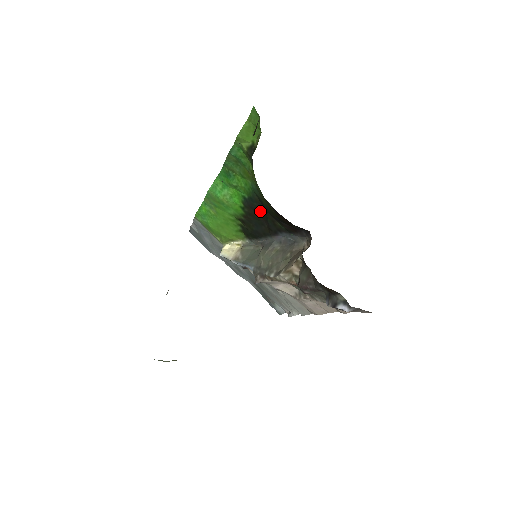
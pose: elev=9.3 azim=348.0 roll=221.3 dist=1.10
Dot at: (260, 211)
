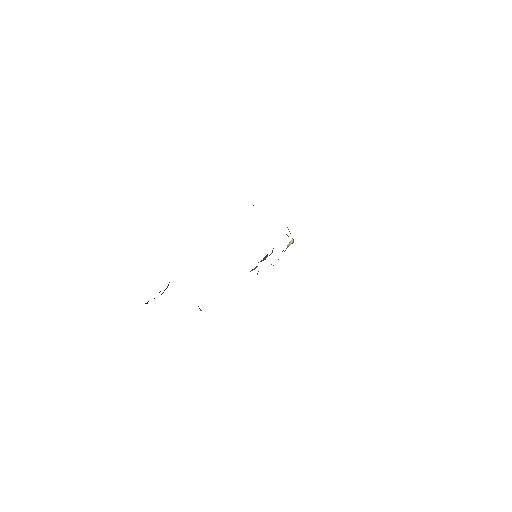
Dot at: occluded
